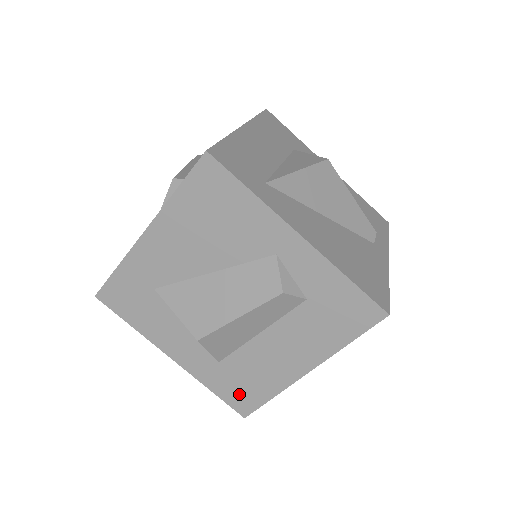
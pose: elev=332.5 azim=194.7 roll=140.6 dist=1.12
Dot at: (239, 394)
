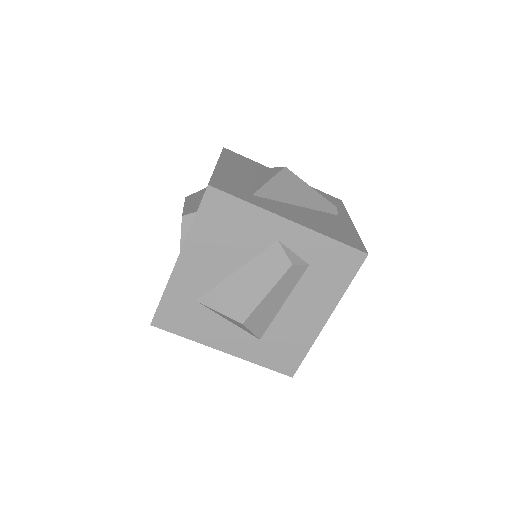
Dot at: (282, 359)
